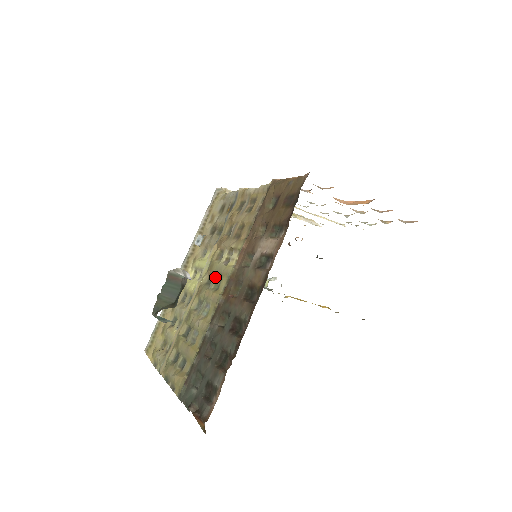
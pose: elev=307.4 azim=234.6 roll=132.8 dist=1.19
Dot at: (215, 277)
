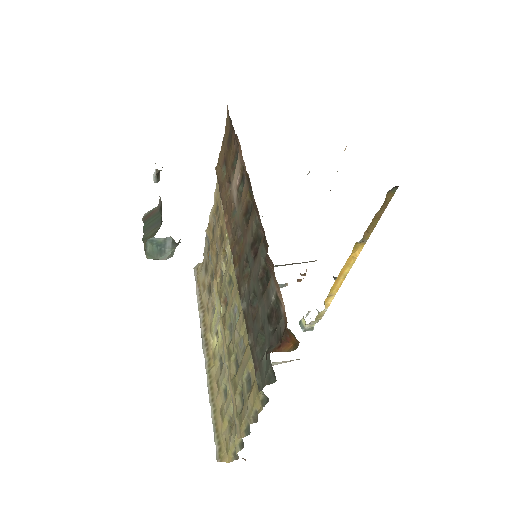
Dot at: (227, 289)
